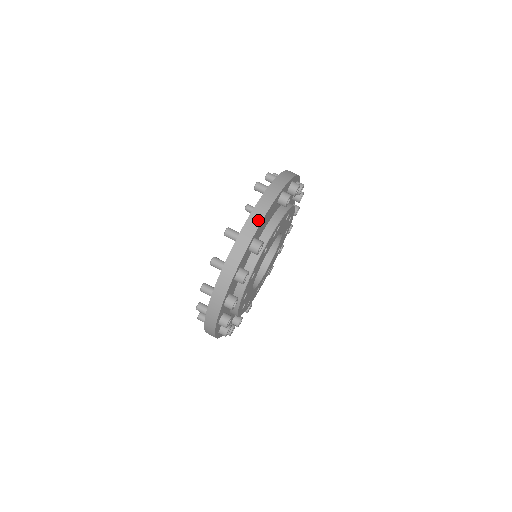
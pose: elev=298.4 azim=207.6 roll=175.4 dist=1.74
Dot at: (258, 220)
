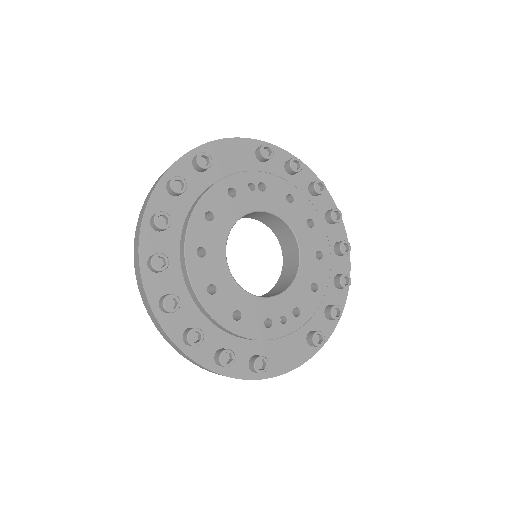
Dot at: (210, 142)
